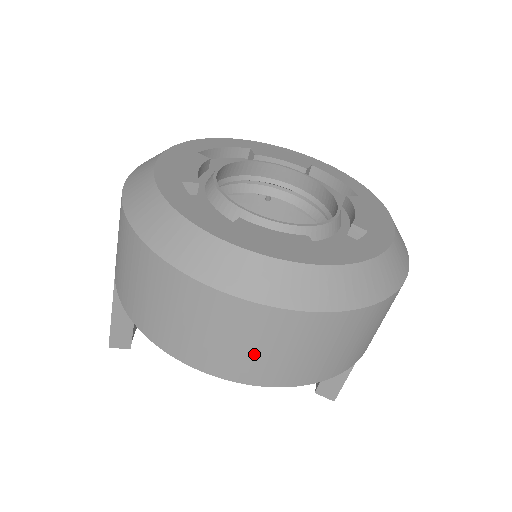
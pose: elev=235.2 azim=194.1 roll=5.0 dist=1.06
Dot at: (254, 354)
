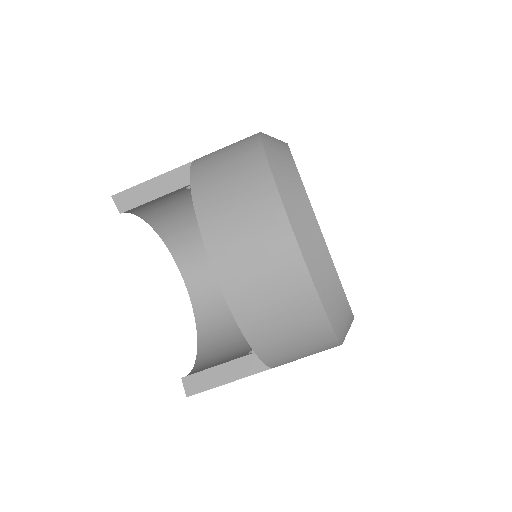
Dot at: (250, 264)
